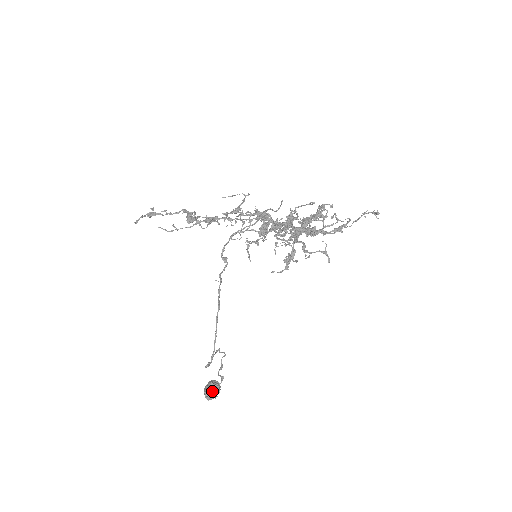
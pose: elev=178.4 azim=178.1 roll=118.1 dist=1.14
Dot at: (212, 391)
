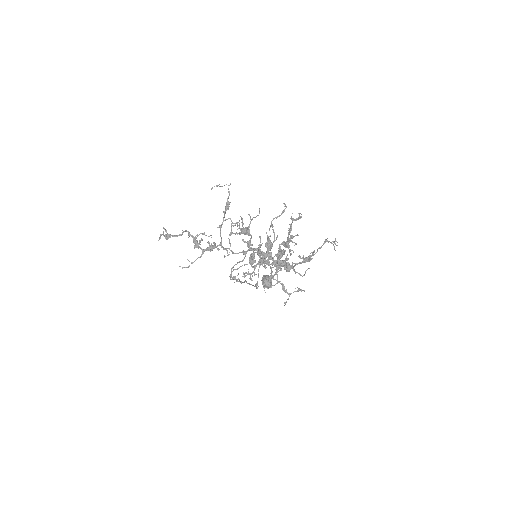
Dot at: (267, 287)
